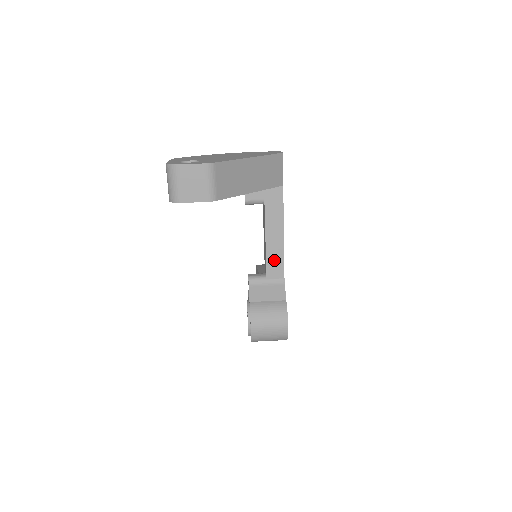
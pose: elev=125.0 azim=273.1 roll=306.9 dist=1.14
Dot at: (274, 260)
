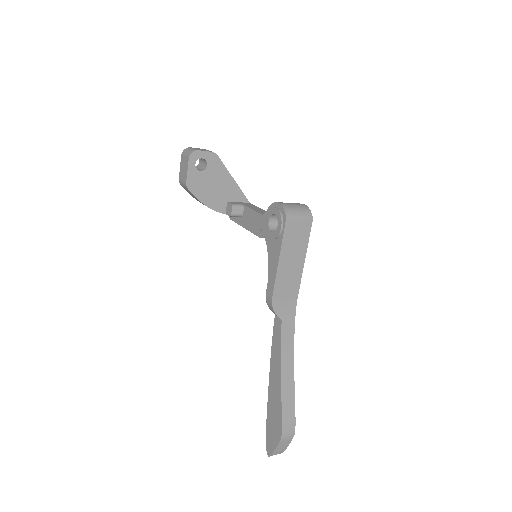
Dot at: occluded
